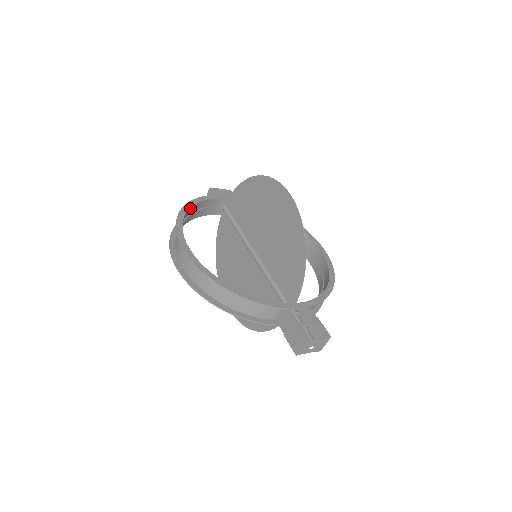
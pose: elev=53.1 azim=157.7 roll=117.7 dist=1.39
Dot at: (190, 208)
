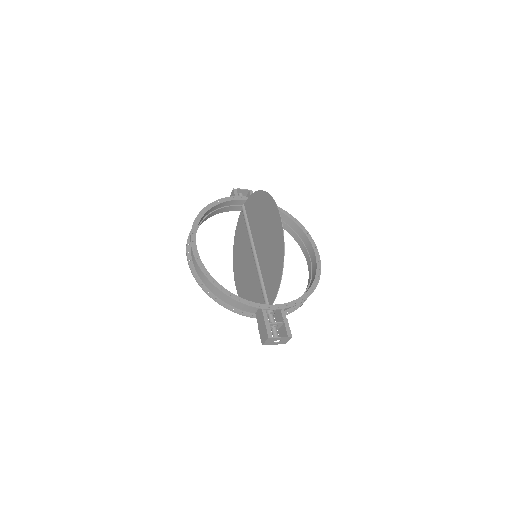
Dot at: (209, 209)
